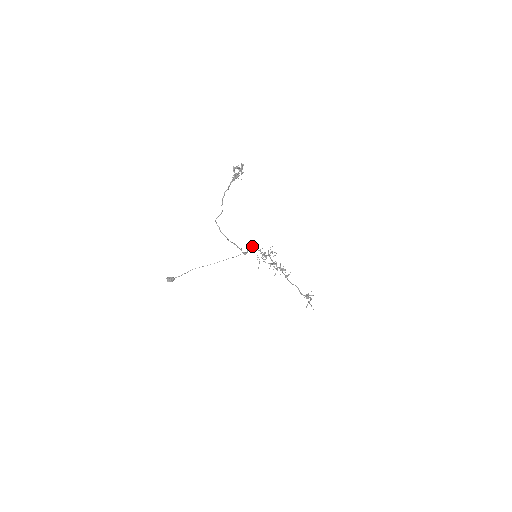
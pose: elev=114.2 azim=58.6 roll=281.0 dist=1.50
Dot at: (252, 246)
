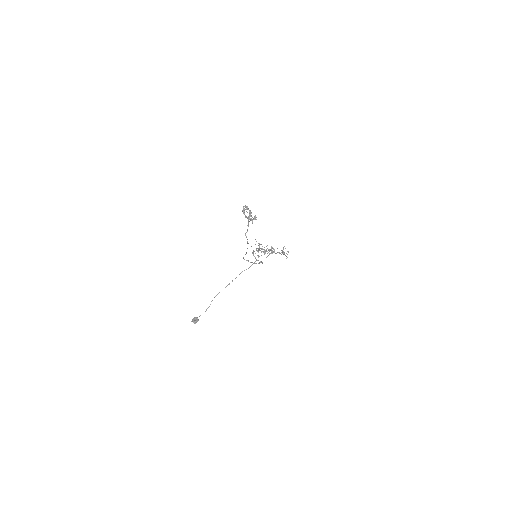
Dot at: (253, 252)
